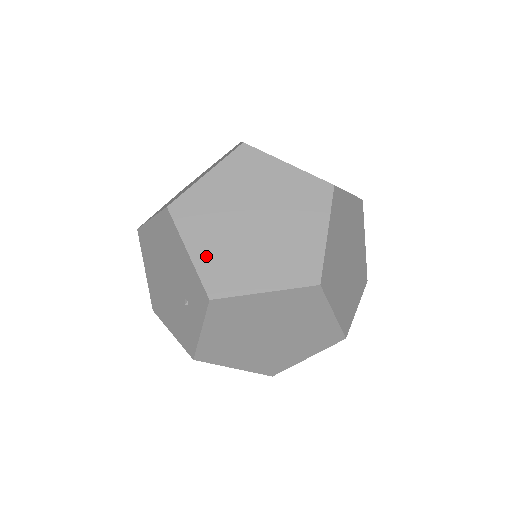
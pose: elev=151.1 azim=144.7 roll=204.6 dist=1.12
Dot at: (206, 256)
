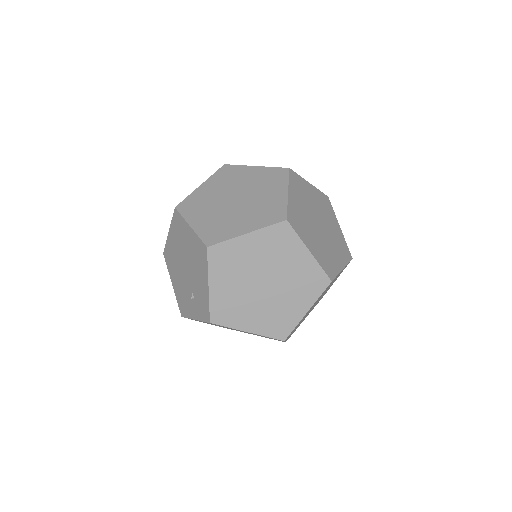
Dot at: (220, 294)
